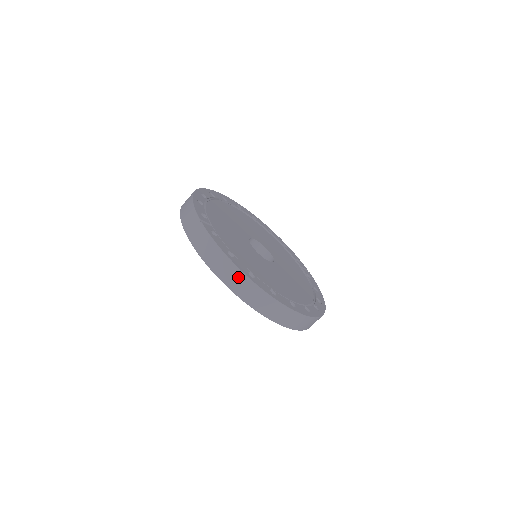
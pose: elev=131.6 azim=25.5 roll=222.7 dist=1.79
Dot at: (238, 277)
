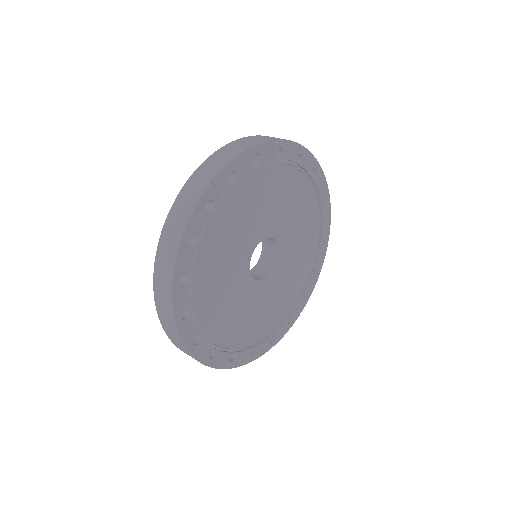
Dot at: (168, 269)
